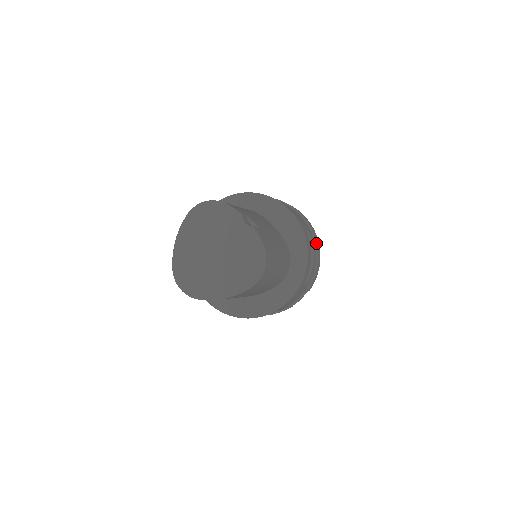
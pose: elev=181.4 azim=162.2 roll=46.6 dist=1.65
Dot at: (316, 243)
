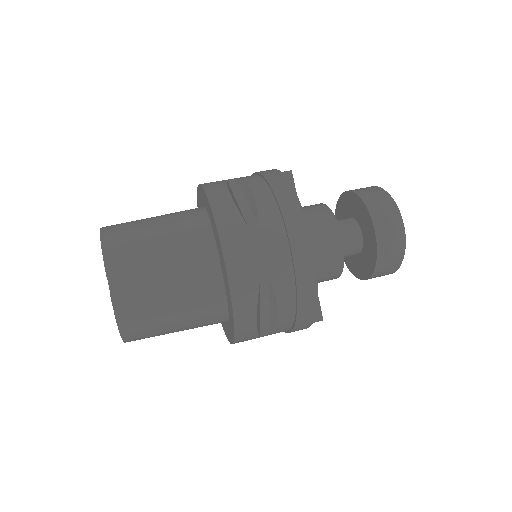
Dot at: (296, 296)
